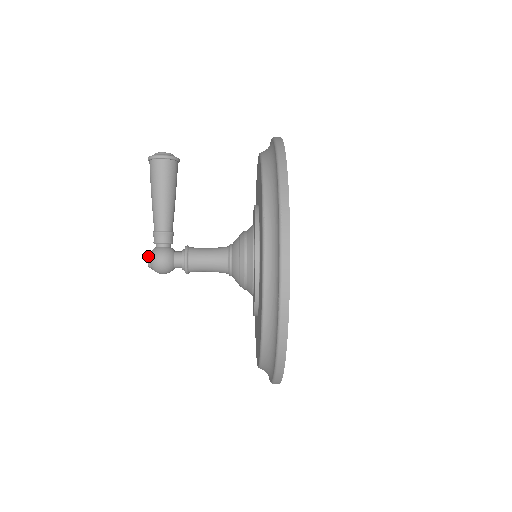
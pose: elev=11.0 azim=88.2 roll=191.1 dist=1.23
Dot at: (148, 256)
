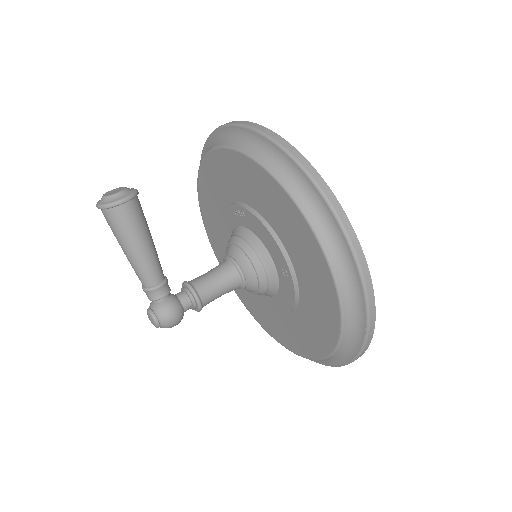
Dot at: (154, 319)
